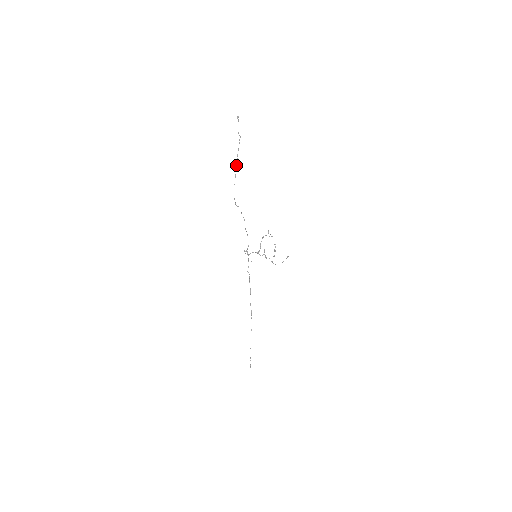
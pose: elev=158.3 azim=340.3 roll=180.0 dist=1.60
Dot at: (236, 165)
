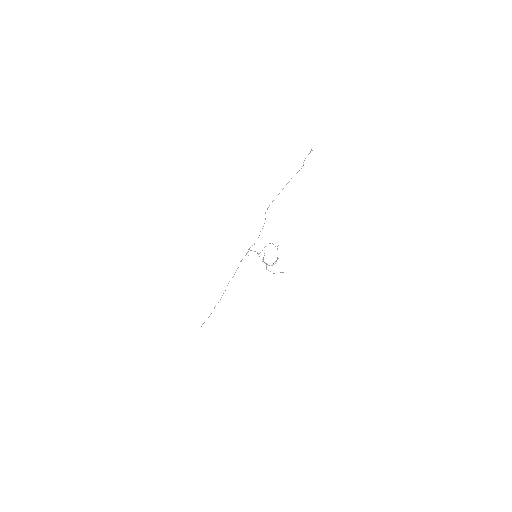
Dot at: occluded
